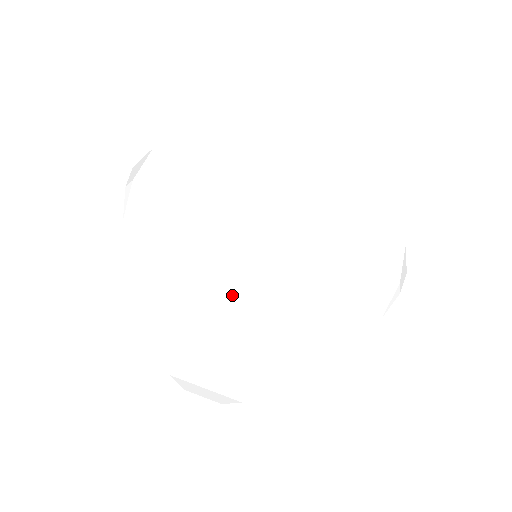
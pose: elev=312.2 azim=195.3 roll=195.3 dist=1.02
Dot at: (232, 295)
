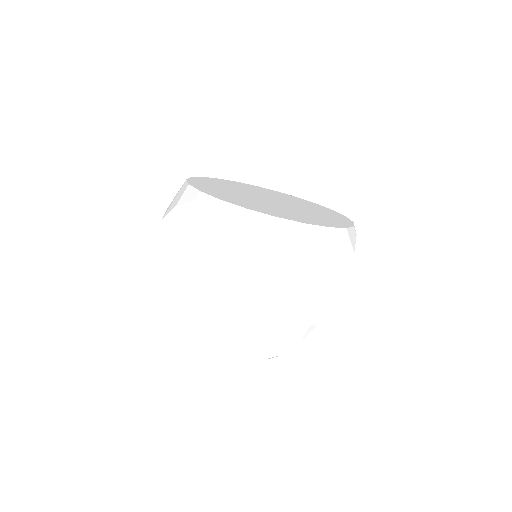
Dot at: (299, 214)
